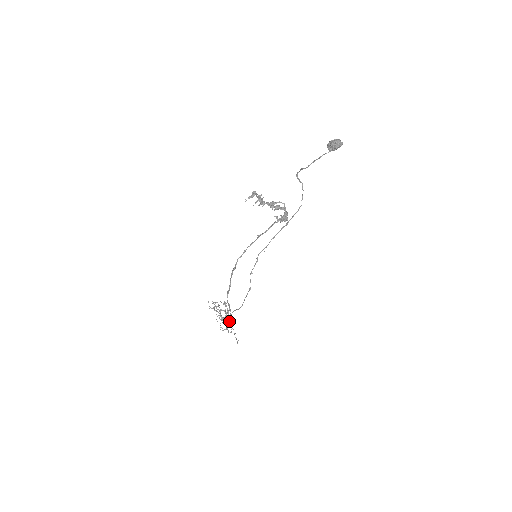
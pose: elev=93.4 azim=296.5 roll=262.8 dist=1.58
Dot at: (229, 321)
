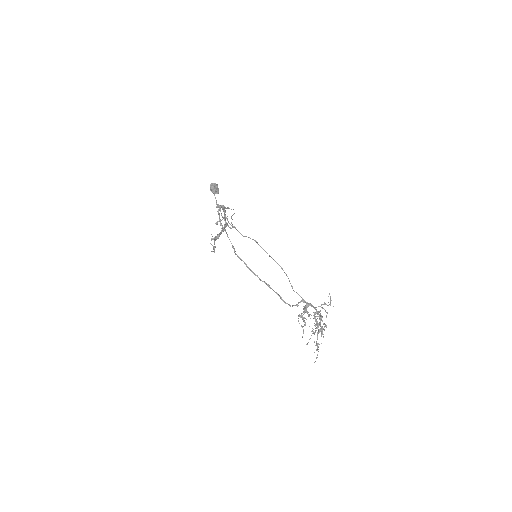
Dot at: occluded
